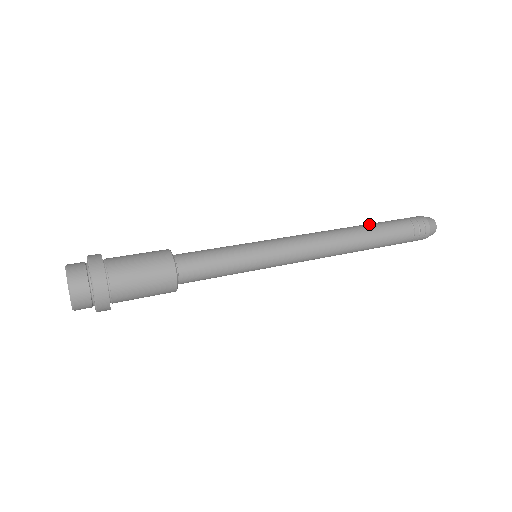
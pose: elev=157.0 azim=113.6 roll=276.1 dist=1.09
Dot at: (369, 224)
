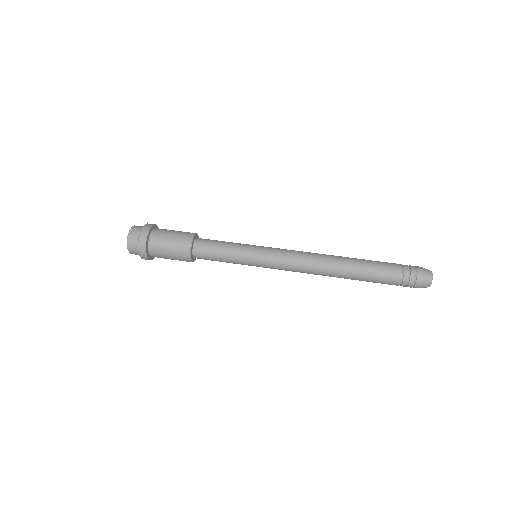
Dot at: (361, 267)
